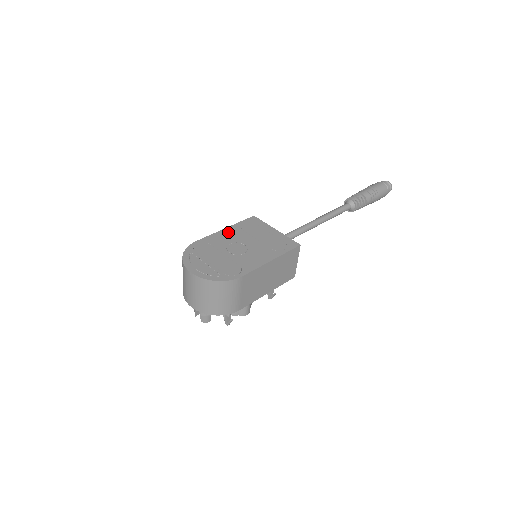
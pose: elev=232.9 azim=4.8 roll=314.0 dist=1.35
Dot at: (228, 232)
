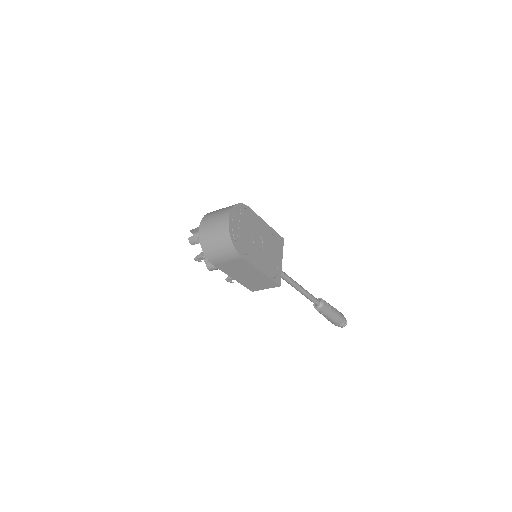
Dot at: (266, 227)
